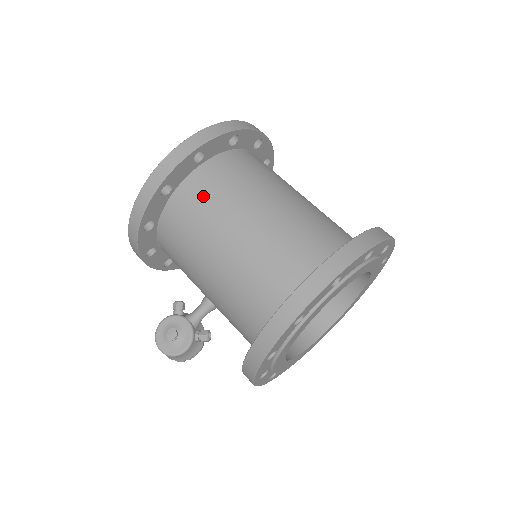
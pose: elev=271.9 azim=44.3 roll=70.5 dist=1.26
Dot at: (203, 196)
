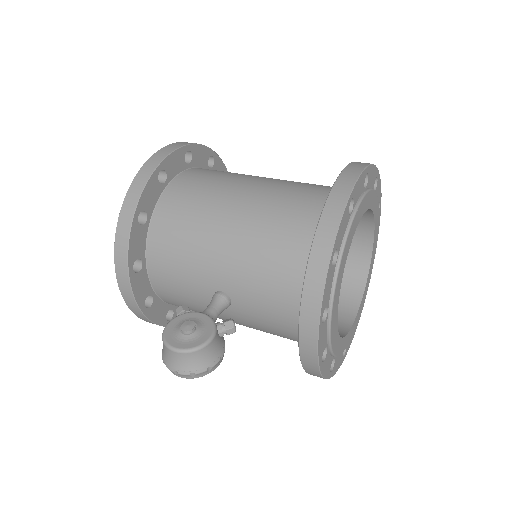
Dot at: (201, 179)
